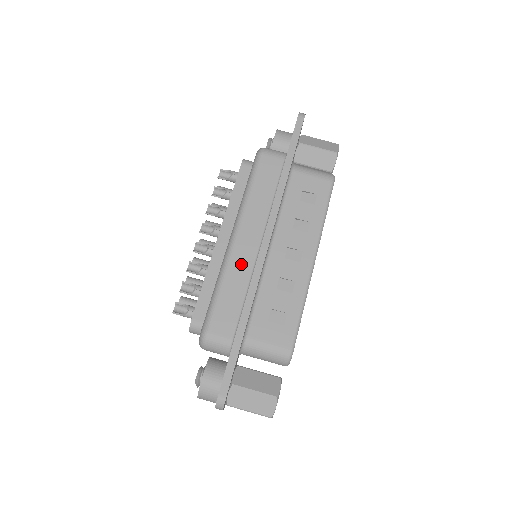
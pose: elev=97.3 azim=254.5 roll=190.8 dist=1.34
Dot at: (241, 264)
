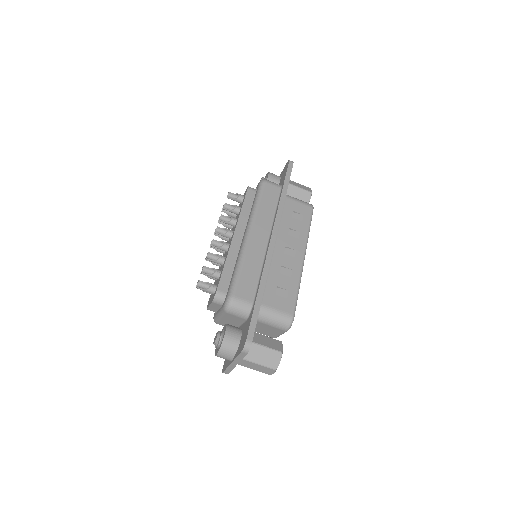
Dot at: (255, 252)
